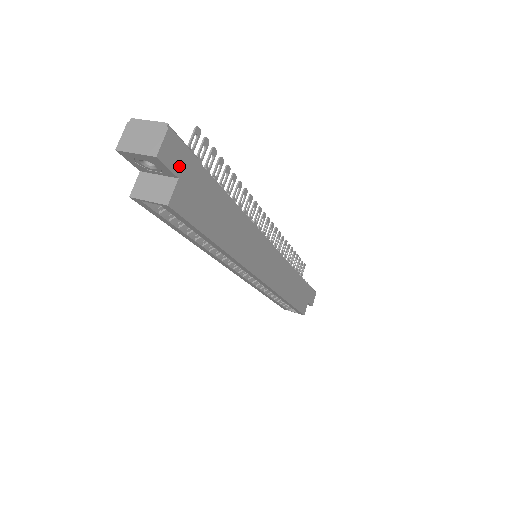
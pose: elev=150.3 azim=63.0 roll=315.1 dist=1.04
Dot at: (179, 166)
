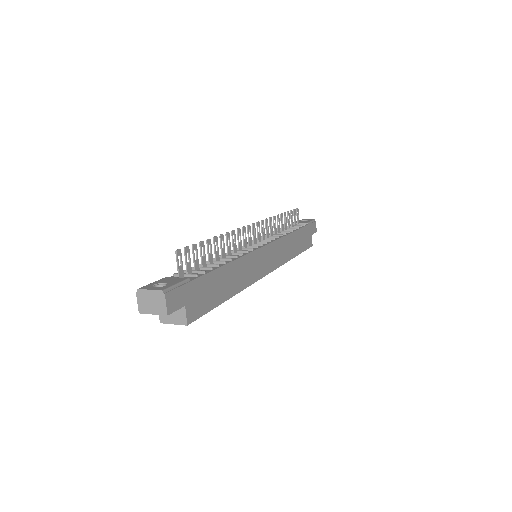
Dot at: (182, 300)
